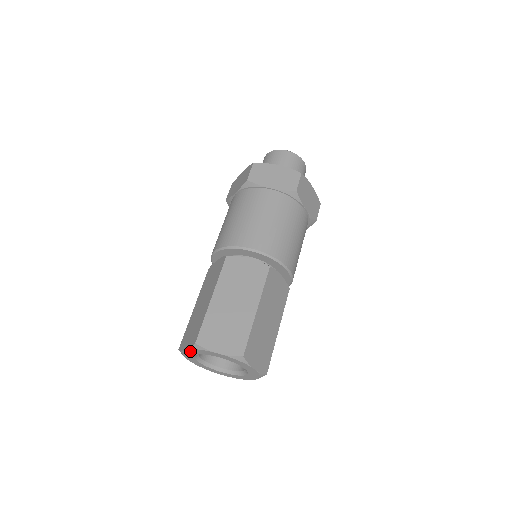
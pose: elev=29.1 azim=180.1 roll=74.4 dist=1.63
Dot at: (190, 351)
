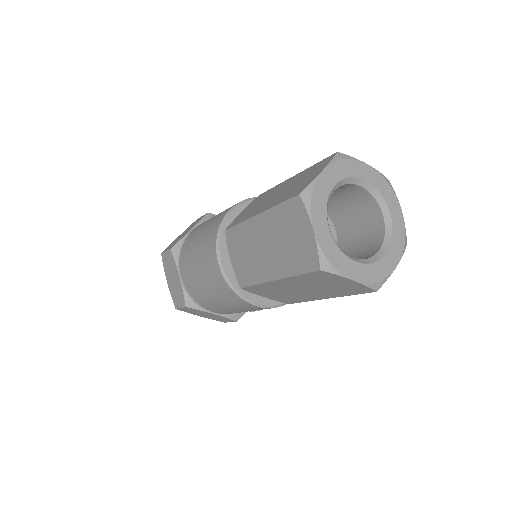
Dot at: (317, 225)
